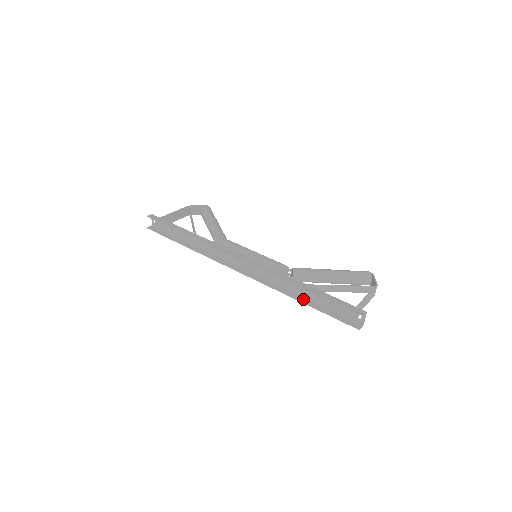
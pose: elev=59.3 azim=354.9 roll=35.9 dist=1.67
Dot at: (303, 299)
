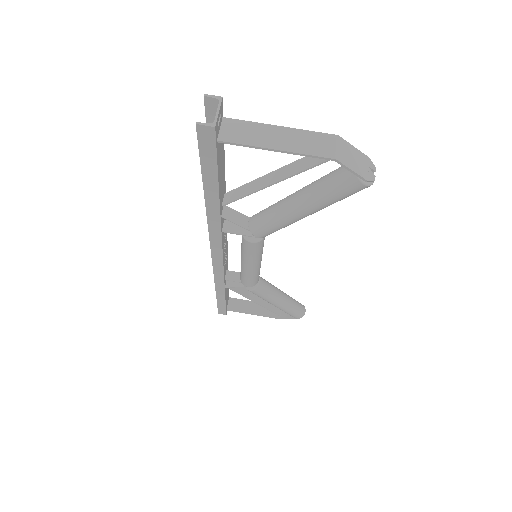
Dot at: (212, 200)
